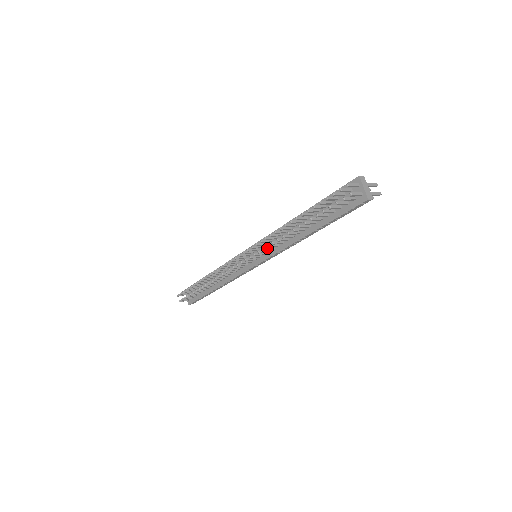
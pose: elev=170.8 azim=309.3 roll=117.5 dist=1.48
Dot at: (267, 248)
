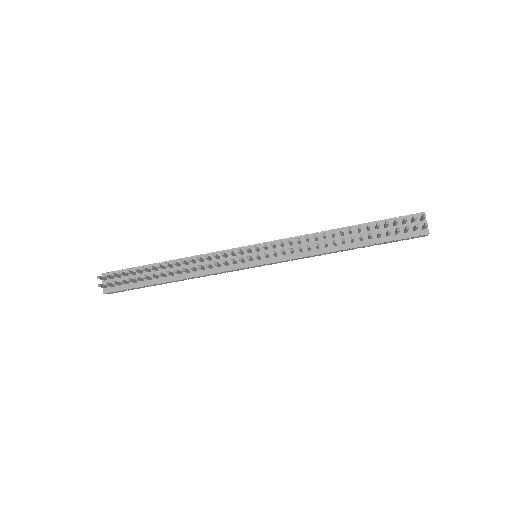
Dot at: occluded
